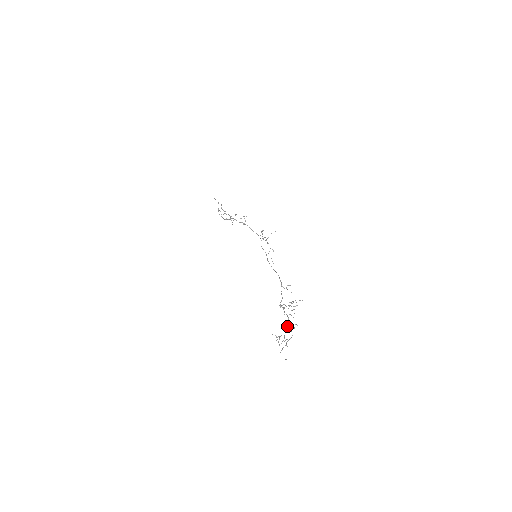
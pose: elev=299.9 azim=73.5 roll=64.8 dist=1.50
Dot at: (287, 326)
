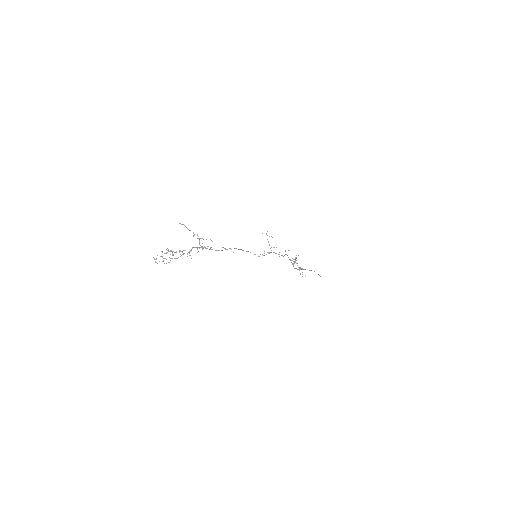
Dot at: (185, 250)
